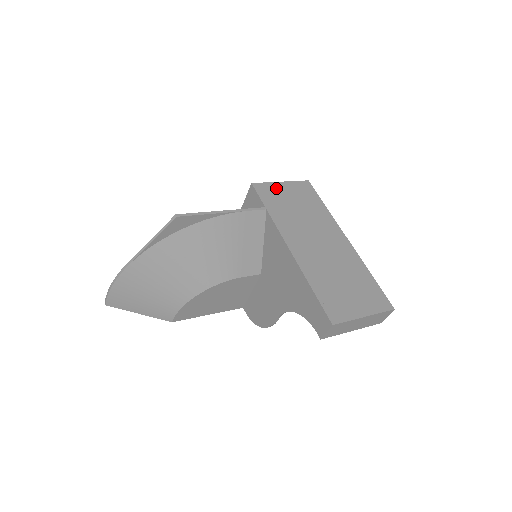
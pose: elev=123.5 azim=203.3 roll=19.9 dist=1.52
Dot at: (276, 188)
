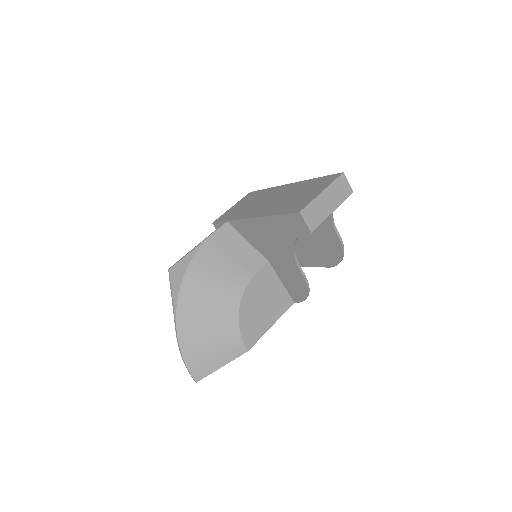
Dot at: (229, 211)
